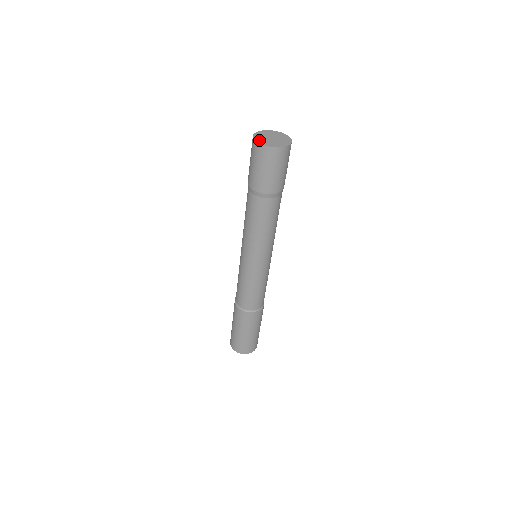
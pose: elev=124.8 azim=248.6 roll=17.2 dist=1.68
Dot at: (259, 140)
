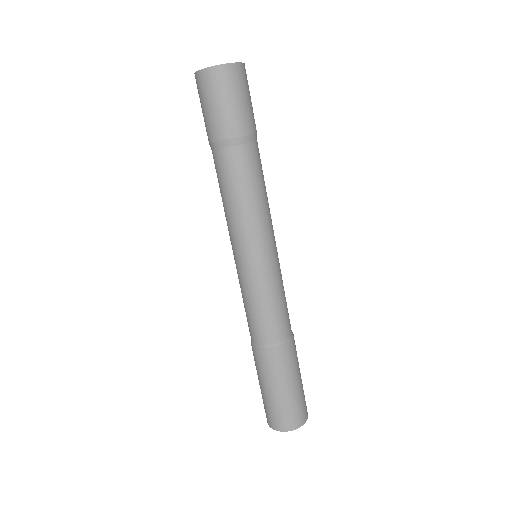
Dot at: occluded
